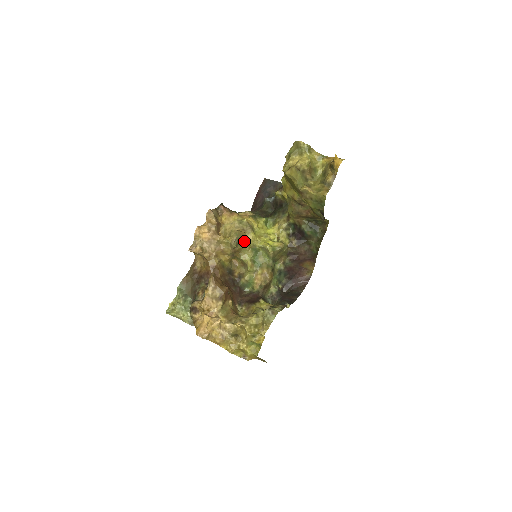
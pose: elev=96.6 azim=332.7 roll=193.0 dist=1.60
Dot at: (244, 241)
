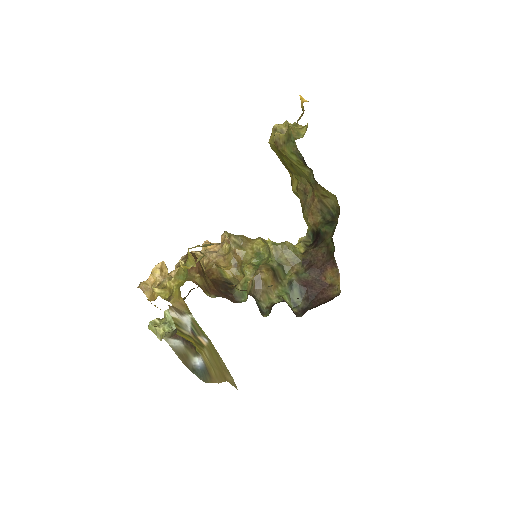
Dot at: (247, 244)
